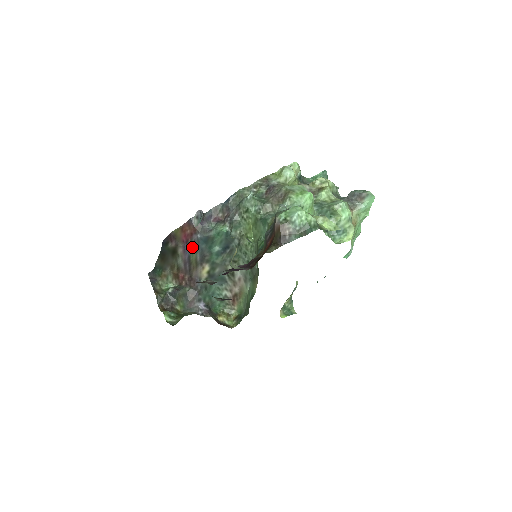
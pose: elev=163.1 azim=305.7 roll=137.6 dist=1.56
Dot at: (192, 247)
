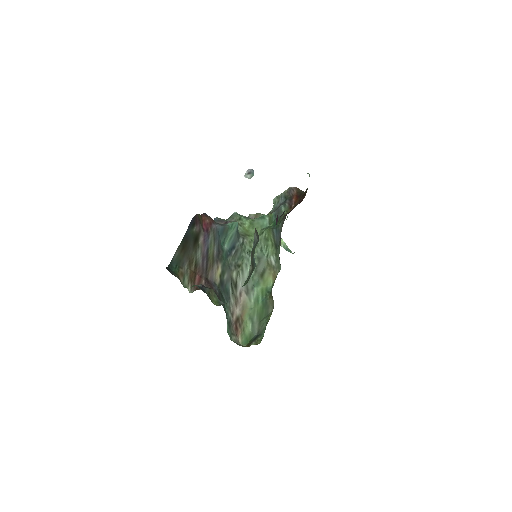
Dot at: (211, 237)
